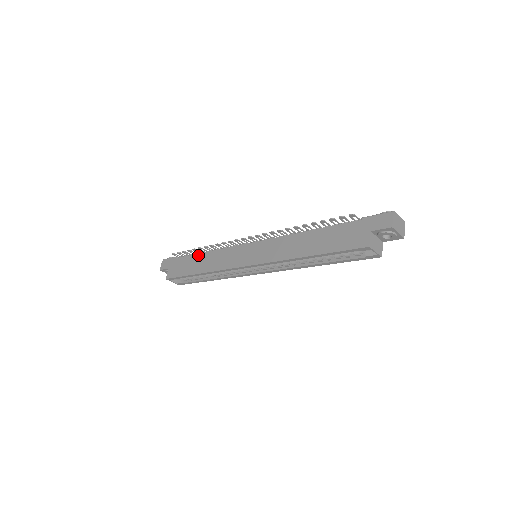
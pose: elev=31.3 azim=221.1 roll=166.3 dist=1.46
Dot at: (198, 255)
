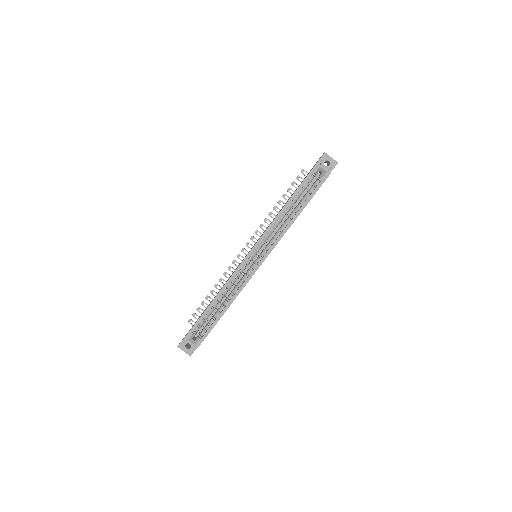
Dot at: occluded
